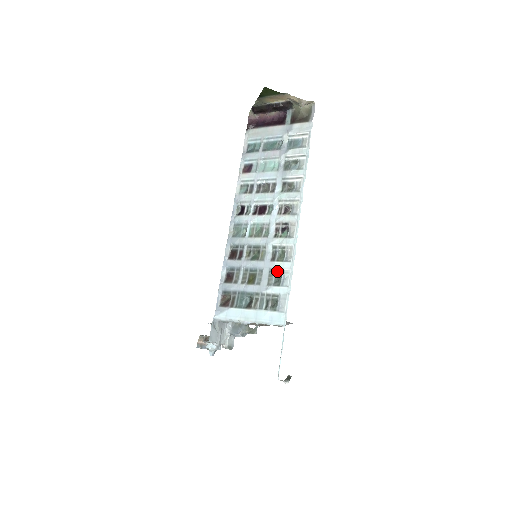
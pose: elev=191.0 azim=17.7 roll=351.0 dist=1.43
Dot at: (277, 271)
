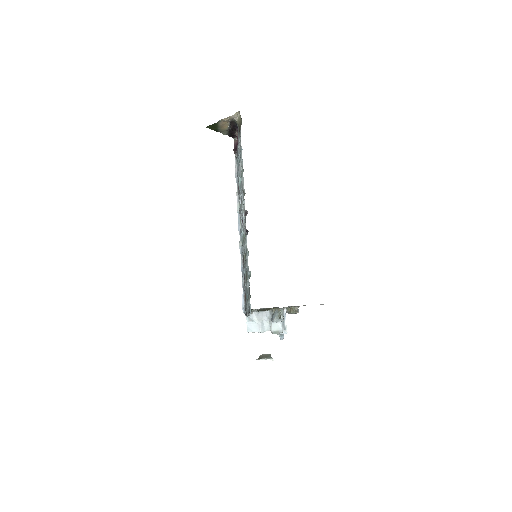
Dot at: occluded
